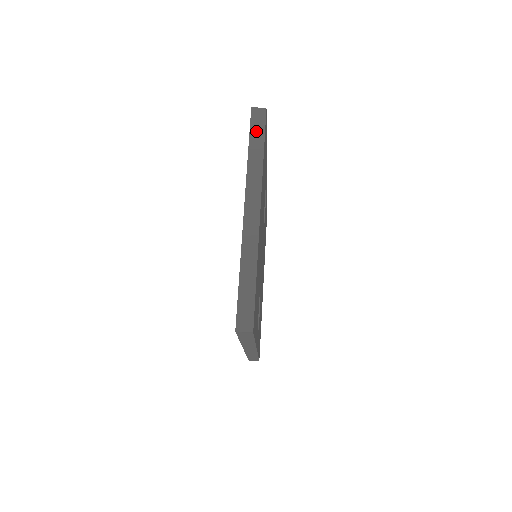
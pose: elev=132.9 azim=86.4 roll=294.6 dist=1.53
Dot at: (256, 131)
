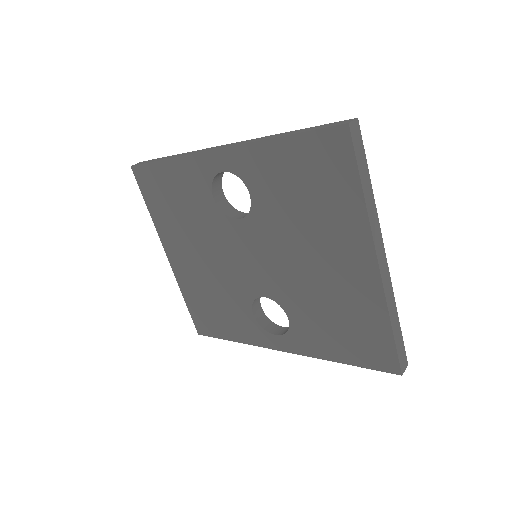
Dot at: (361, 158)
